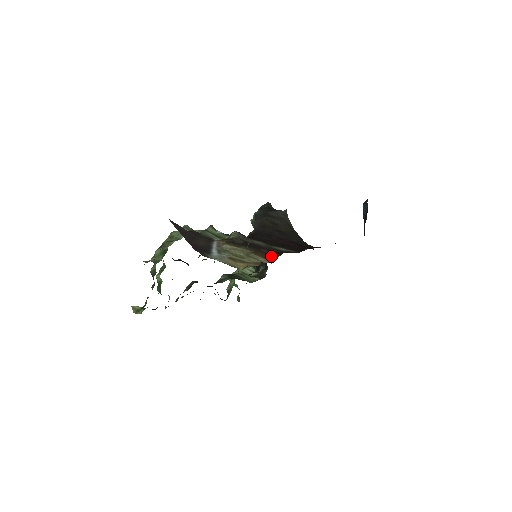
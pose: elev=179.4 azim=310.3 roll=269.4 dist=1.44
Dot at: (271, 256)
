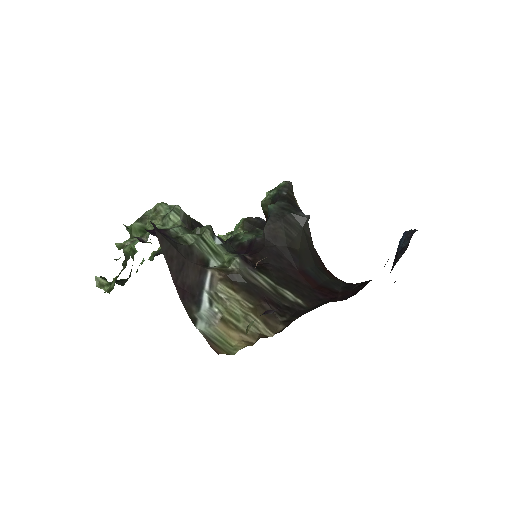
Dot at: (274, 322)
